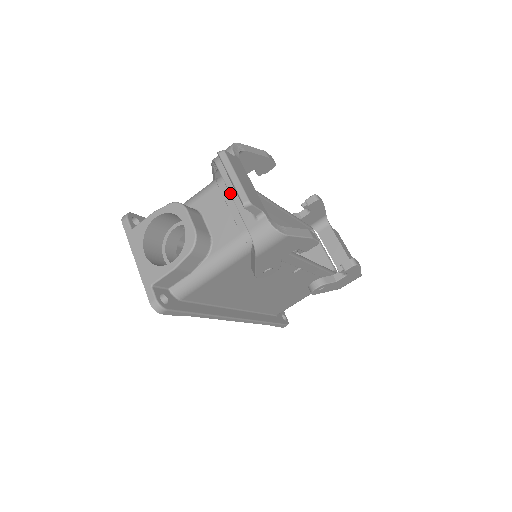
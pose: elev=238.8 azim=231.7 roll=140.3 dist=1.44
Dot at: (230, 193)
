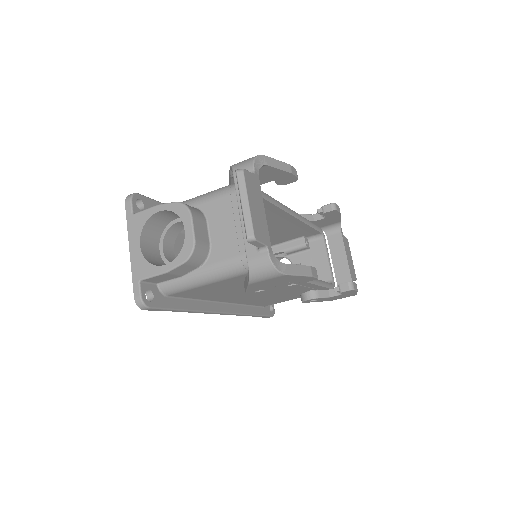
Dot at: (239, 212)
